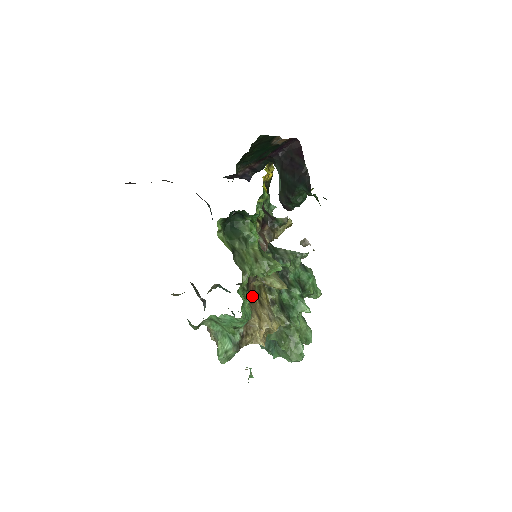
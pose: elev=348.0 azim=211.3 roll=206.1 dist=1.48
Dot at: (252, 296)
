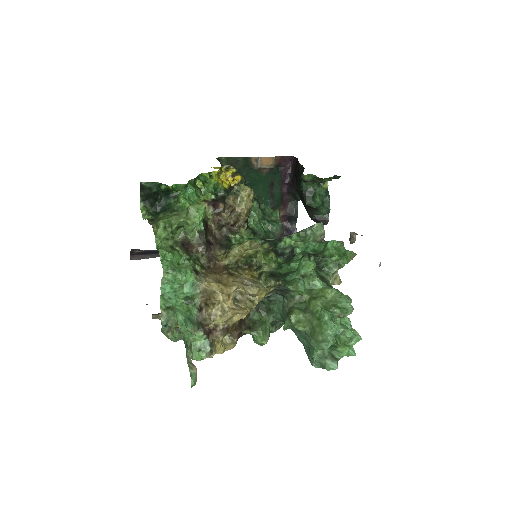
Dot at: (220, 273)
